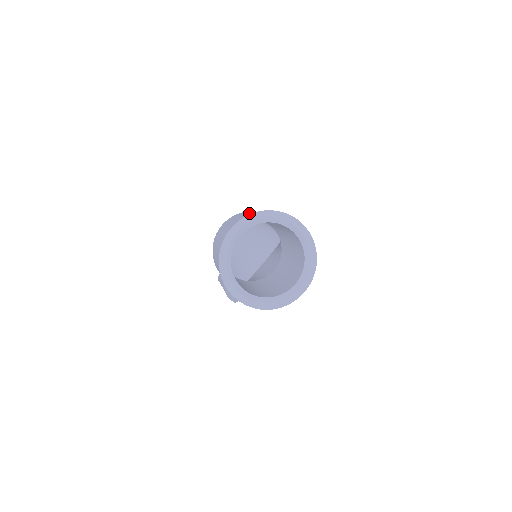
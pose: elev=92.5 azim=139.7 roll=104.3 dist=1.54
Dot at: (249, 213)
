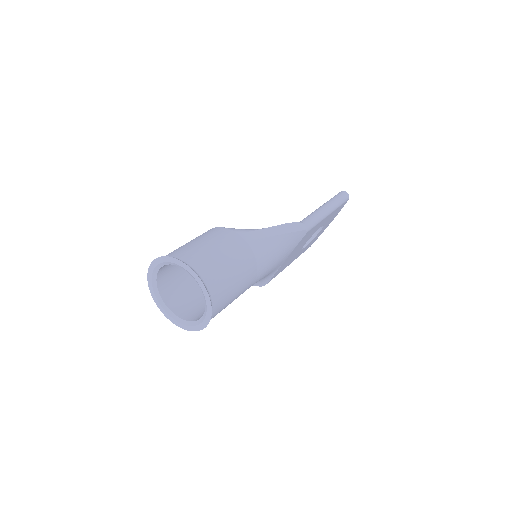
Dot at: (190, 242)
